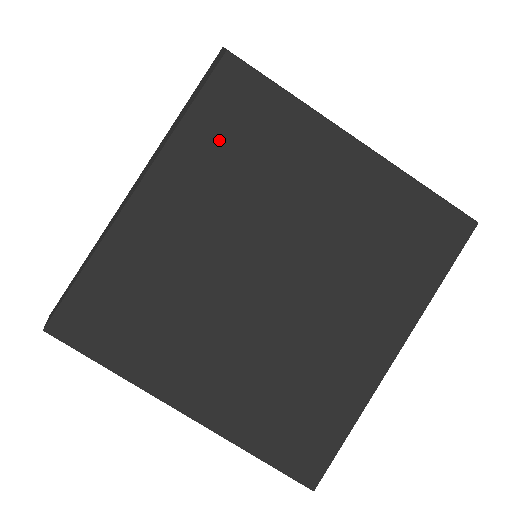
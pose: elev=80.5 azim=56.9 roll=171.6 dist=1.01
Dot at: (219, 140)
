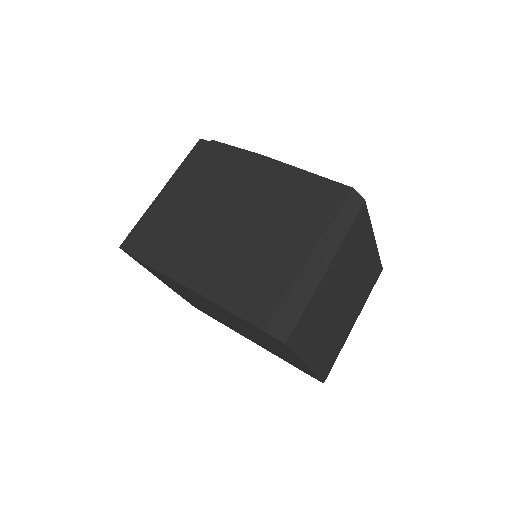
Dot at: (351, 243)
